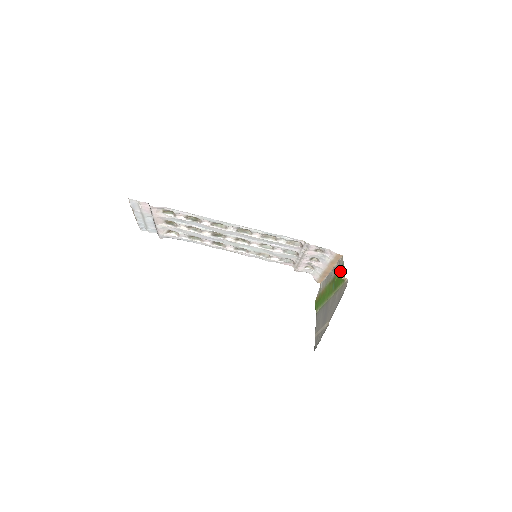
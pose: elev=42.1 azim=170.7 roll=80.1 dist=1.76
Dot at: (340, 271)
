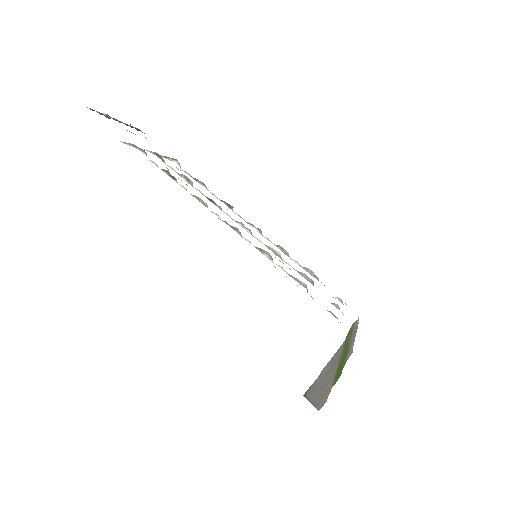
Dot at: (343, 364)
